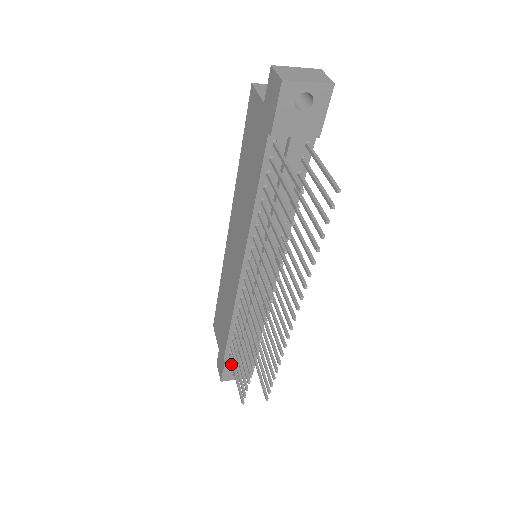
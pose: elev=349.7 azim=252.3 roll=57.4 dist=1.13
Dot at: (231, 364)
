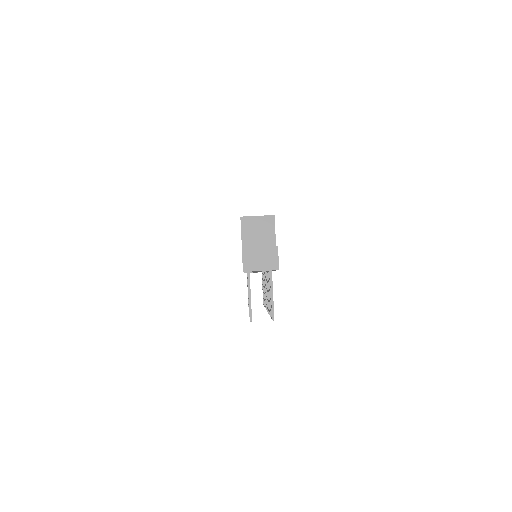
Dot at: occluded
